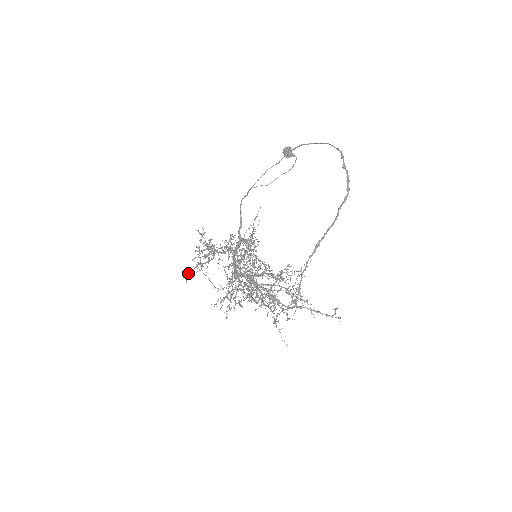
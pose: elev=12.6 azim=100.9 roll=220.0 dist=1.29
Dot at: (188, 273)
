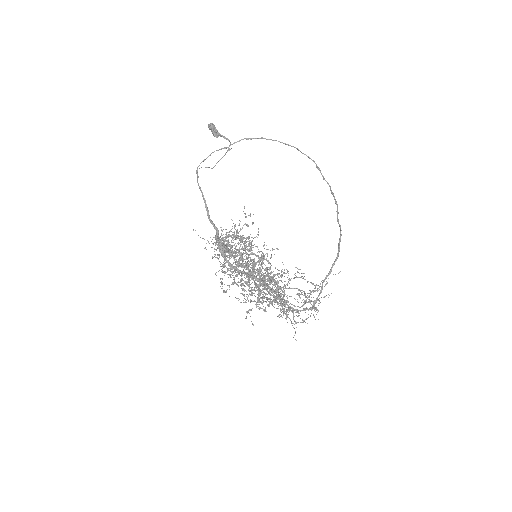
Dot at: occluded
